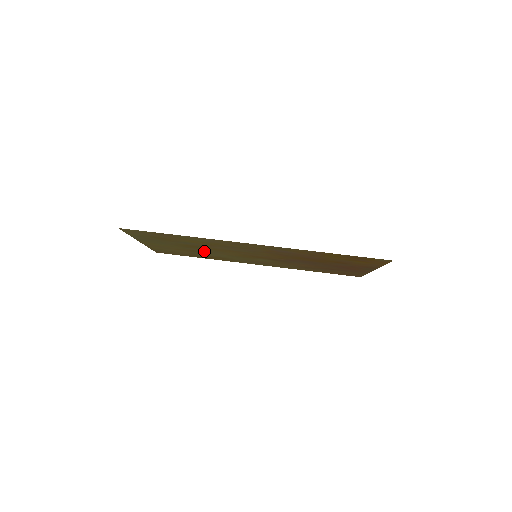
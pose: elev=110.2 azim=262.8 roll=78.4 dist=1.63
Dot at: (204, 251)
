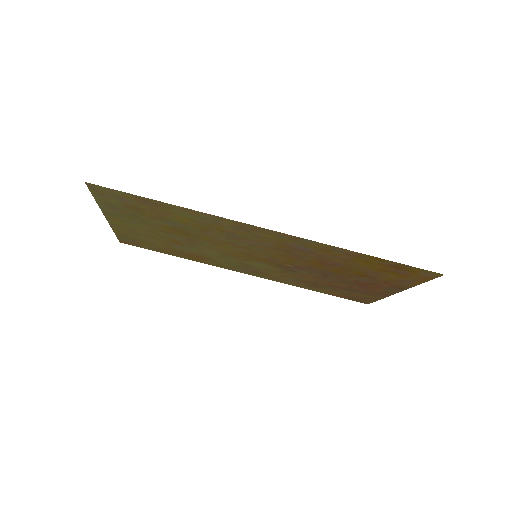
Dot at: (188, 242)
